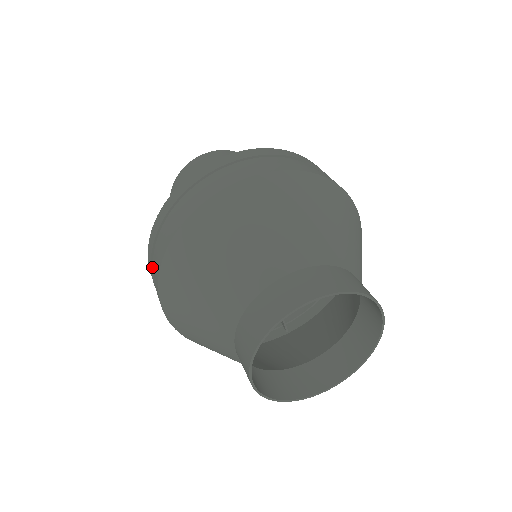
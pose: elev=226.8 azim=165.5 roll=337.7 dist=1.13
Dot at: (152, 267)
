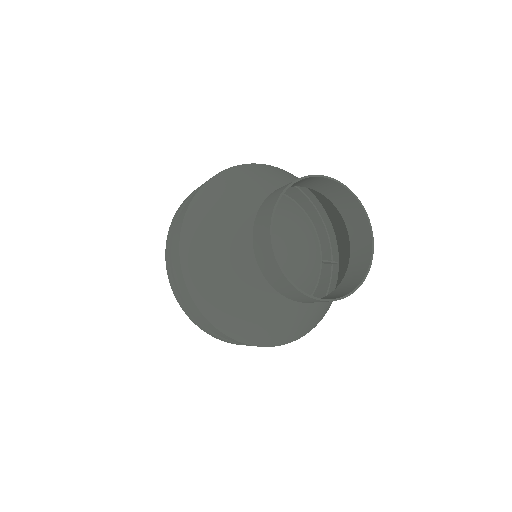
Dot at: (179, 214)
